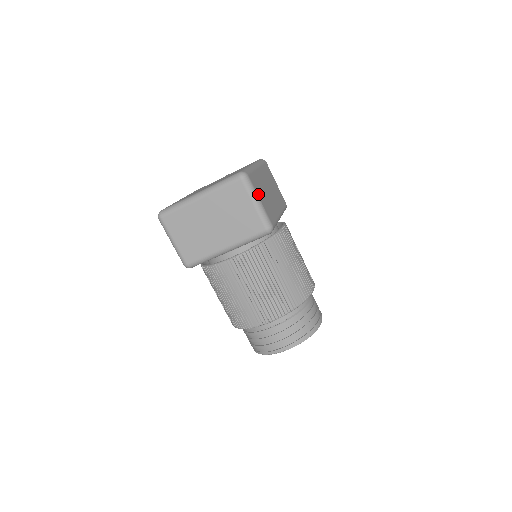
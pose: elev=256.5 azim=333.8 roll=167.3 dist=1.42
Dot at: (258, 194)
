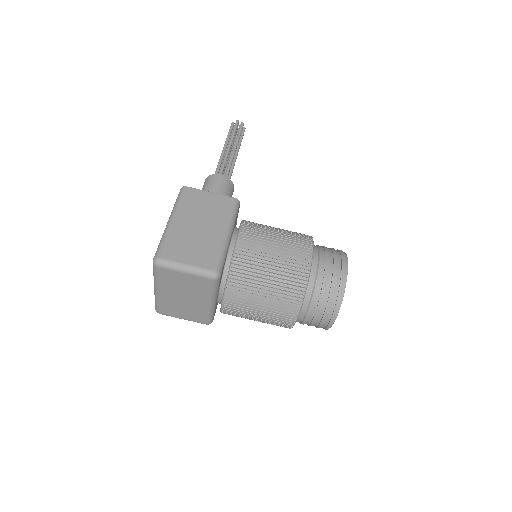
Dot at: (181, 260)
